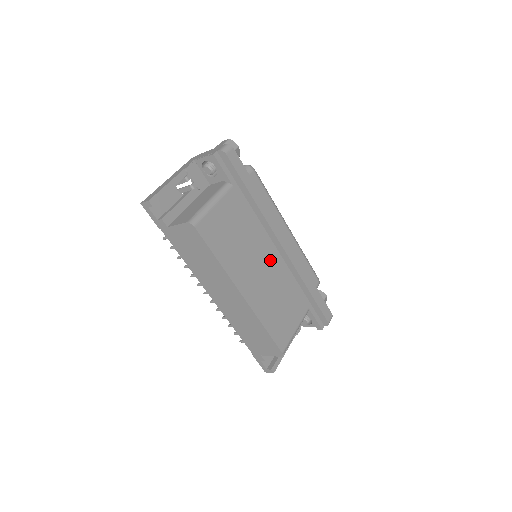
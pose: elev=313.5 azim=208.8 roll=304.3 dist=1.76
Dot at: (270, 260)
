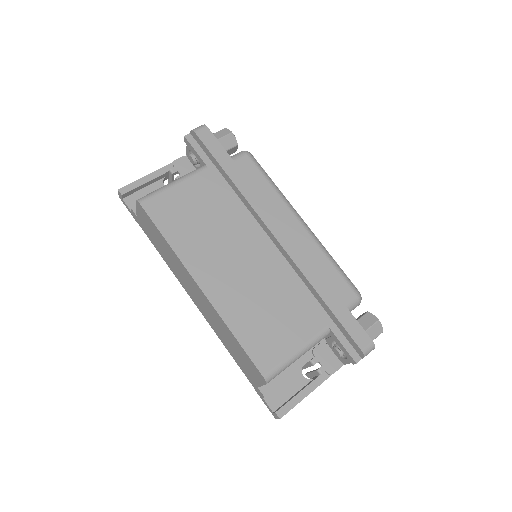
Dot at: (258, 253)
